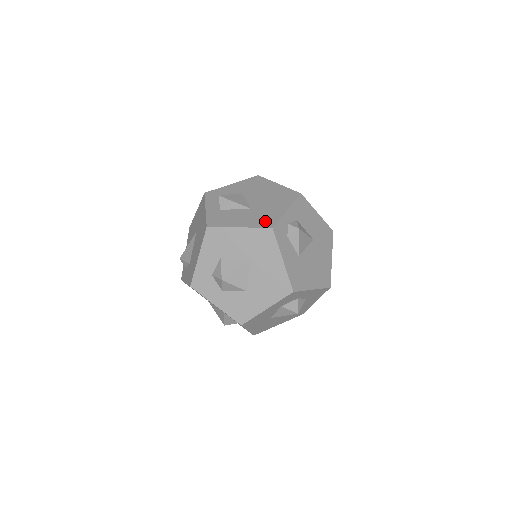
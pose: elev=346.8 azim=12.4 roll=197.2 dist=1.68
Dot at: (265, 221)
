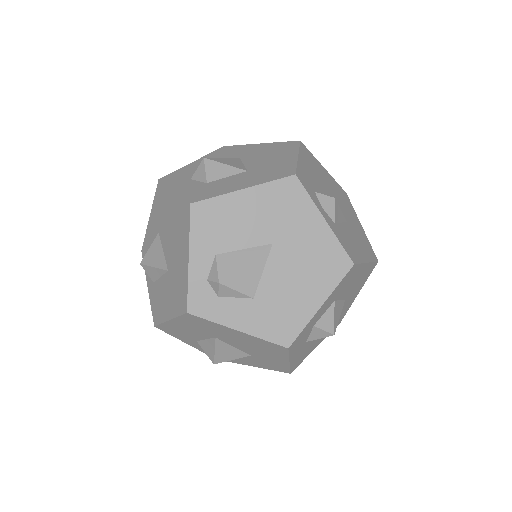
Dot at: (369, 249)
